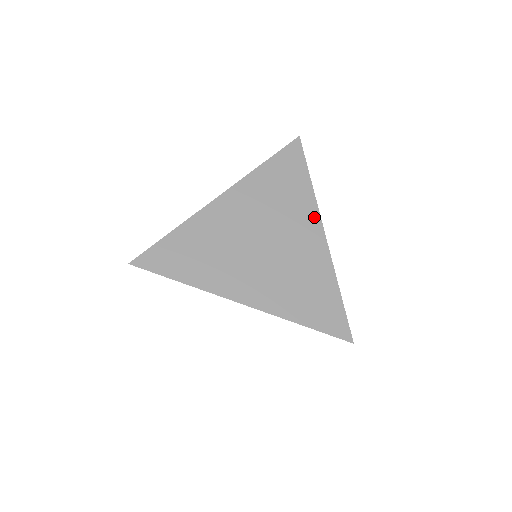
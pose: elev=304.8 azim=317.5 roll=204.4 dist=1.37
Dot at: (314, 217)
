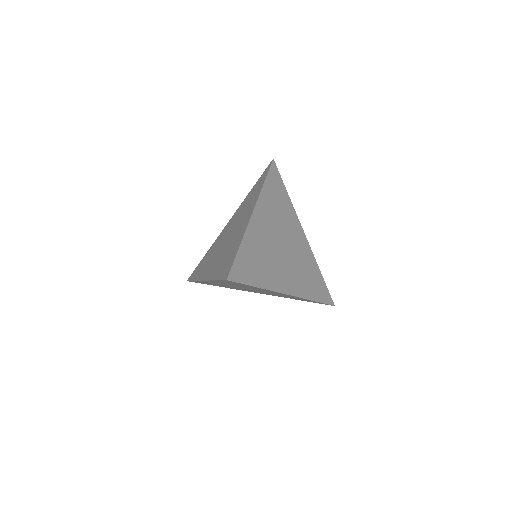
Dot at: (254, 204)
